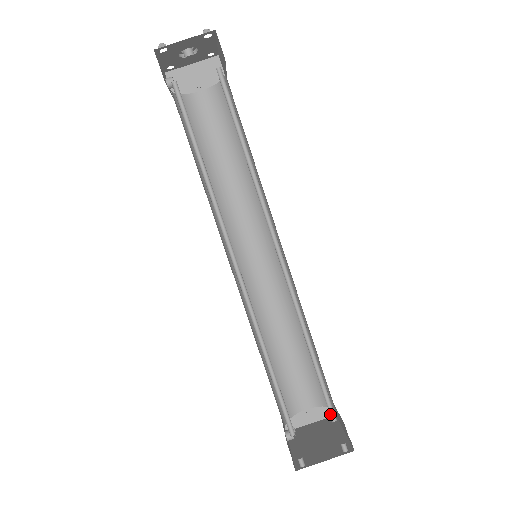
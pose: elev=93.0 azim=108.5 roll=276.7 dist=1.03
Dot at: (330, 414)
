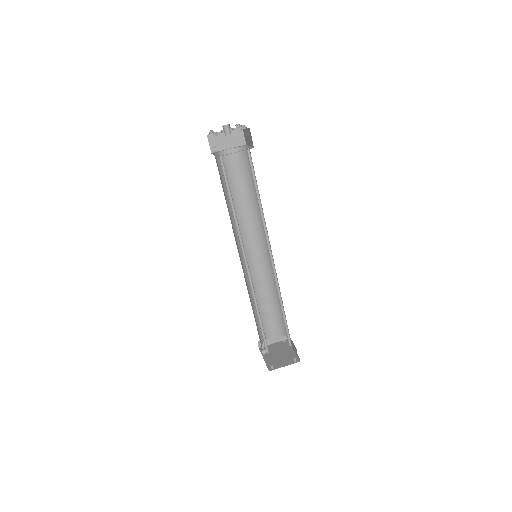
Dot at: (289, 342)
